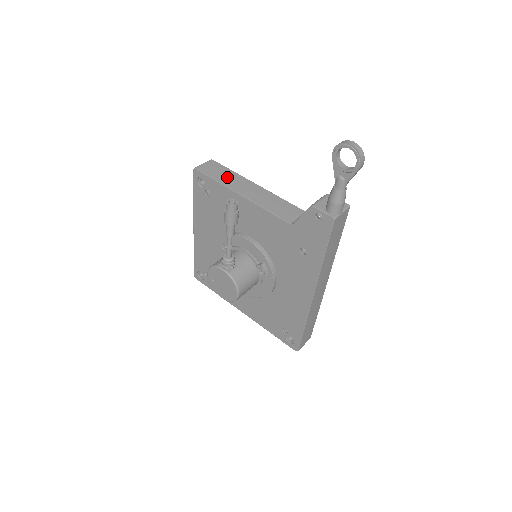
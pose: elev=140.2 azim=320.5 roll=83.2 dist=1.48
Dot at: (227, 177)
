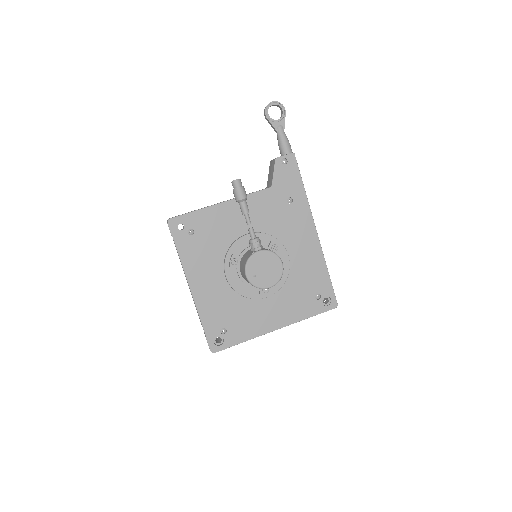
Dot at: occluded
